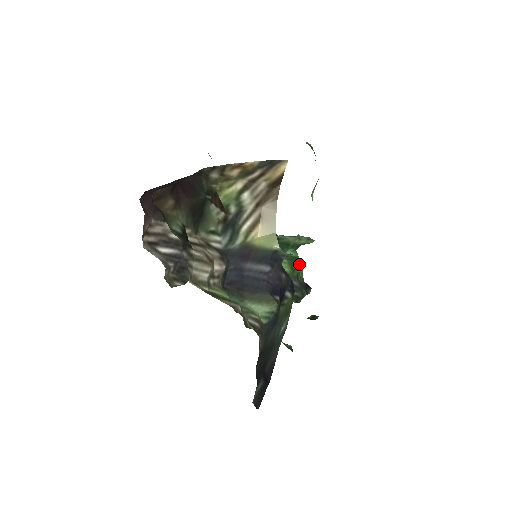
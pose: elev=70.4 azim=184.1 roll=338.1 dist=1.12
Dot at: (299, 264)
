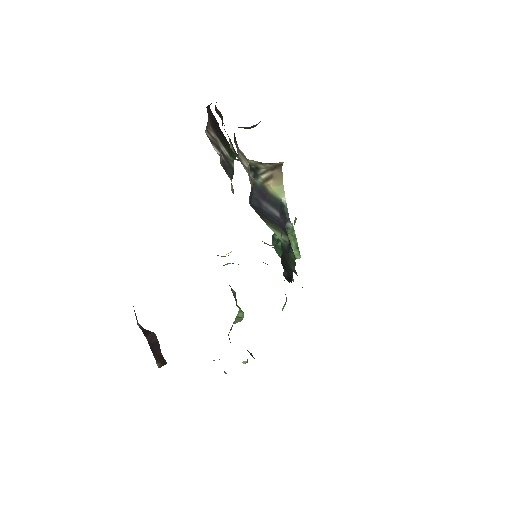
Dot at: occluded
